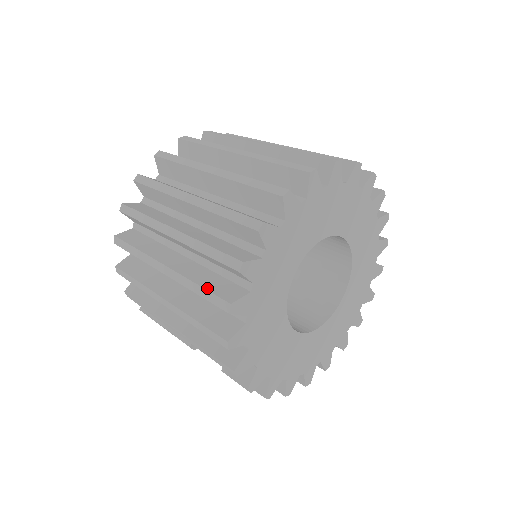
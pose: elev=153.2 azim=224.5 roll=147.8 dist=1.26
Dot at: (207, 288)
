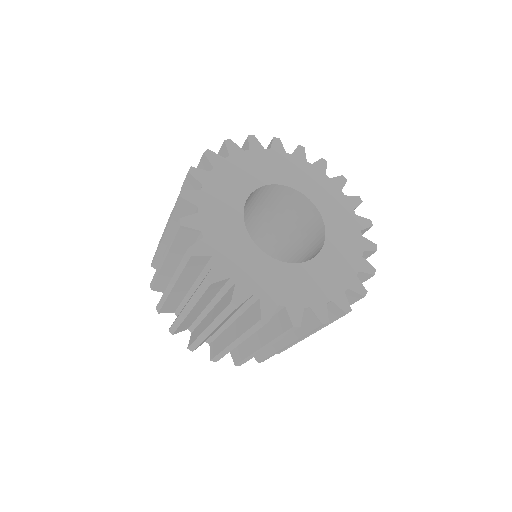
Dot at: occluded
